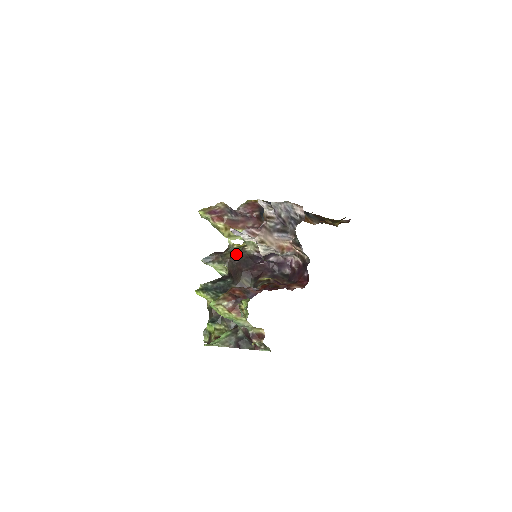
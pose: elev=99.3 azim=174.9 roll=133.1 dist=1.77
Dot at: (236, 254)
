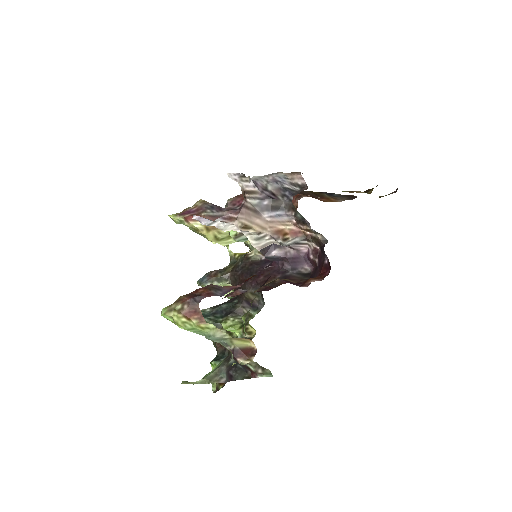
Dot at: (238, 264)
